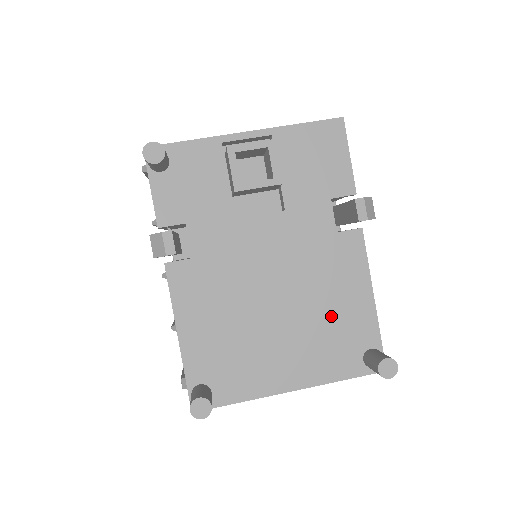
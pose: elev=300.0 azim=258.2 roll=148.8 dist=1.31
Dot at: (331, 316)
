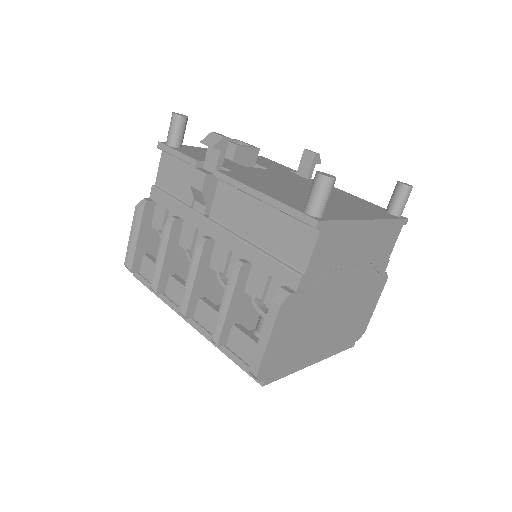
Dot at: (346, 199)
